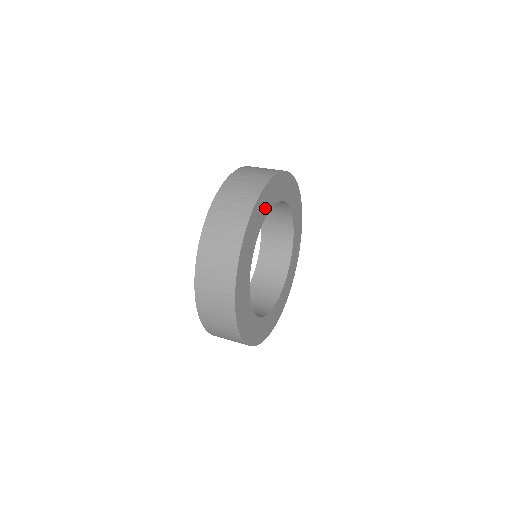
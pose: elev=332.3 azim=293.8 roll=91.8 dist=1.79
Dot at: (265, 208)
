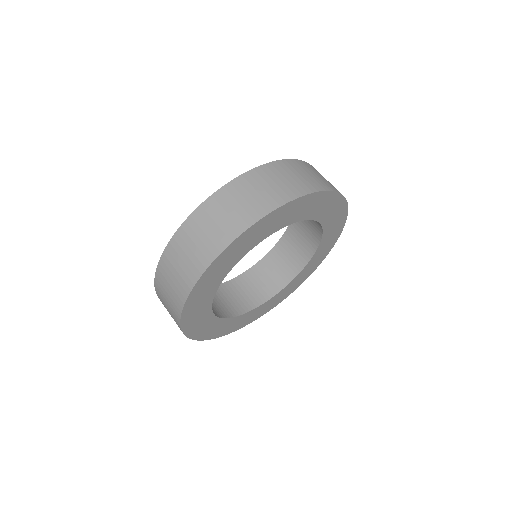
Dot at: (245, 248)
